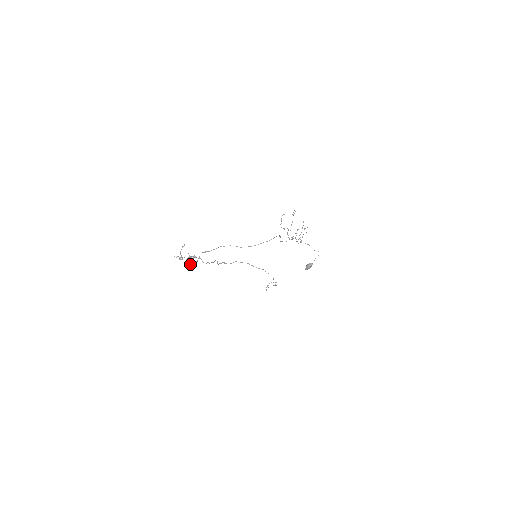
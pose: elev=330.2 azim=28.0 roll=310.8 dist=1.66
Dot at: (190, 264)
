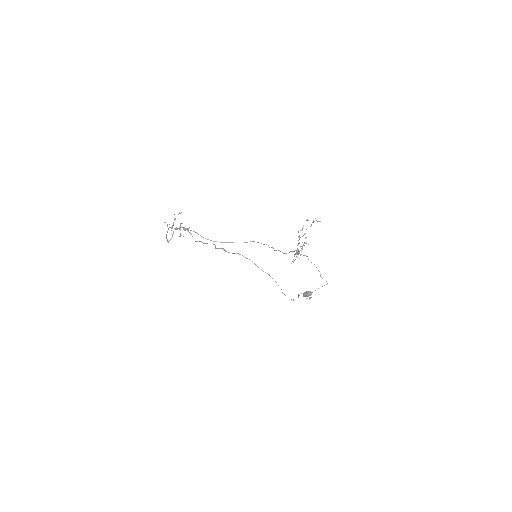
Dot at: (172, 235)
